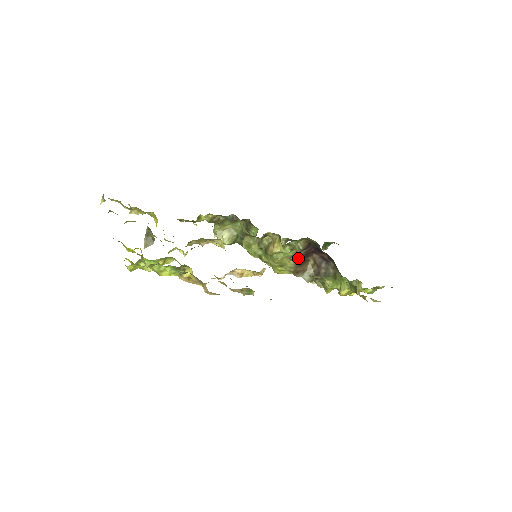
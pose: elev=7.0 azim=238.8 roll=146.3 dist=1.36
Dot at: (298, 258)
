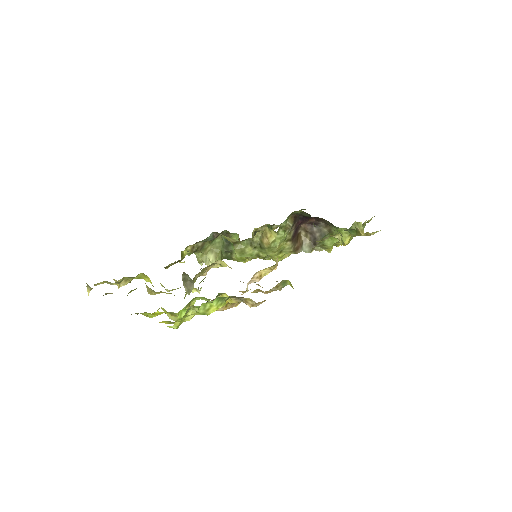
Dot at: (292, 236)
